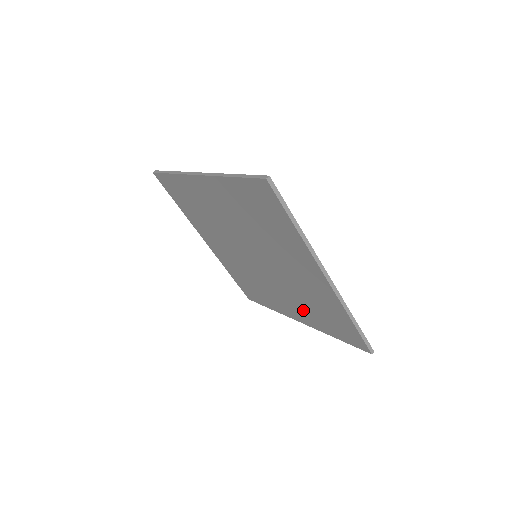
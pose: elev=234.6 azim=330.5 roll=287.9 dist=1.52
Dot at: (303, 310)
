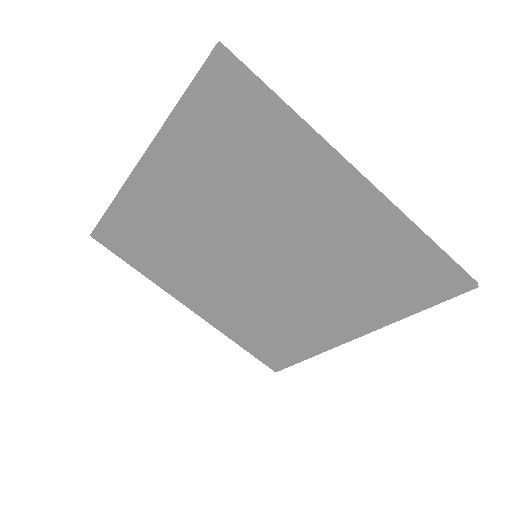
Dot at: (351, 302)
